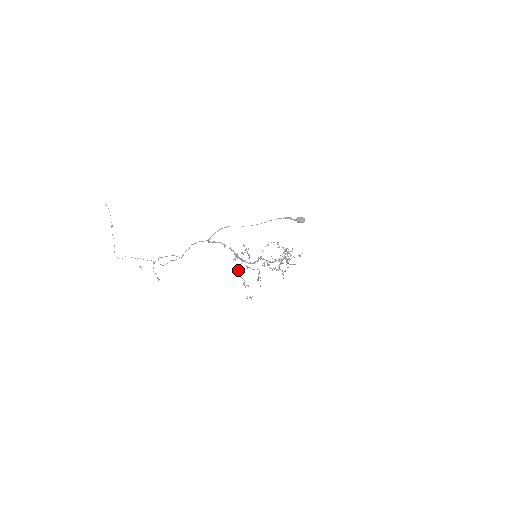
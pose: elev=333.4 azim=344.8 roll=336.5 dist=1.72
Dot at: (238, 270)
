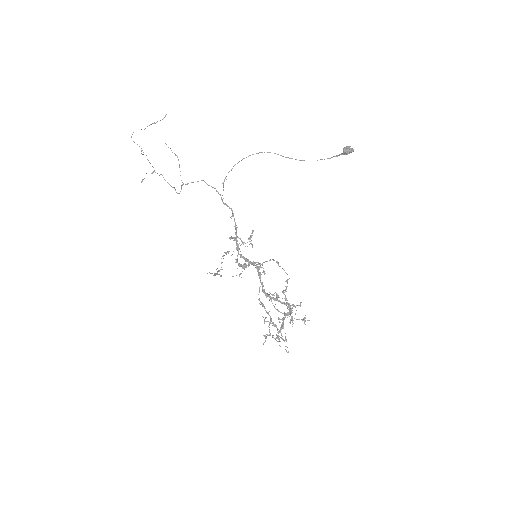
Dot at: (224, 255)
